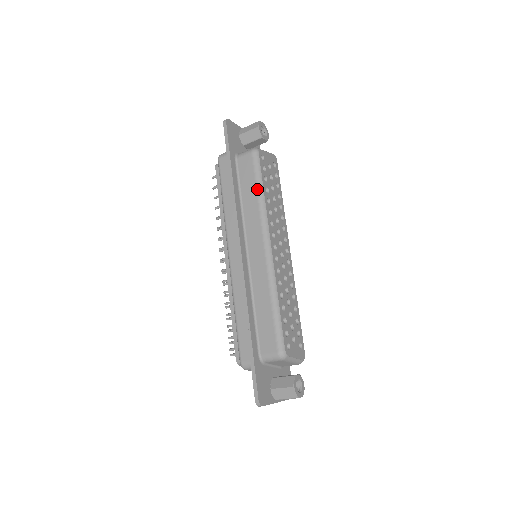
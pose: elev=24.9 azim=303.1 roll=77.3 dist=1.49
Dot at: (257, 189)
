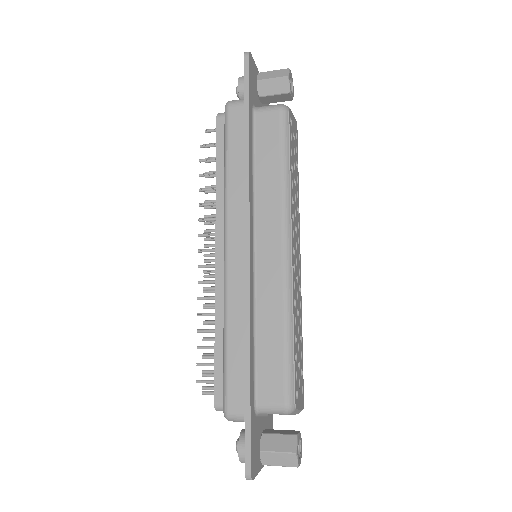
Dot at: (282, 164)
